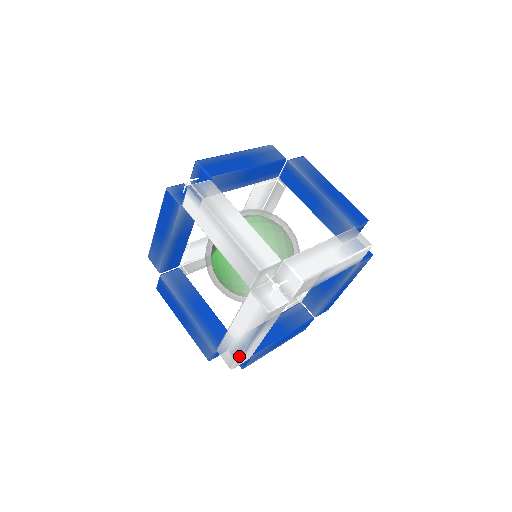
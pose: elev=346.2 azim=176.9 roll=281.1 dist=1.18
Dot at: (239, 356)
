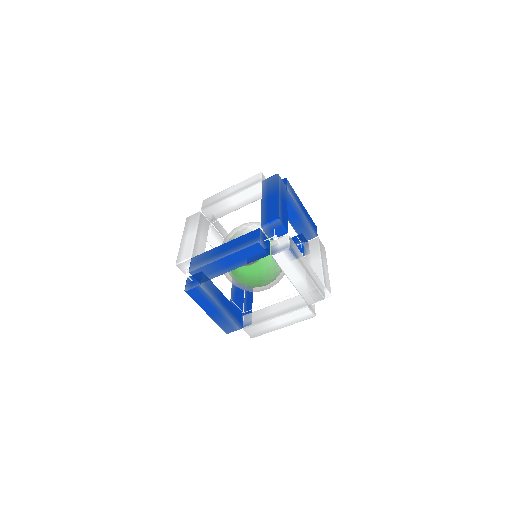
Dot at: occluded
